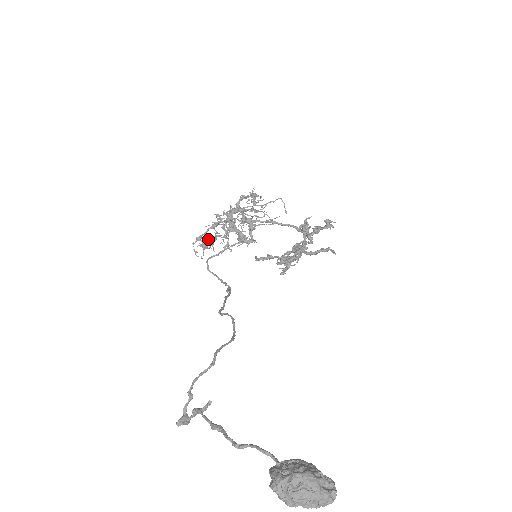
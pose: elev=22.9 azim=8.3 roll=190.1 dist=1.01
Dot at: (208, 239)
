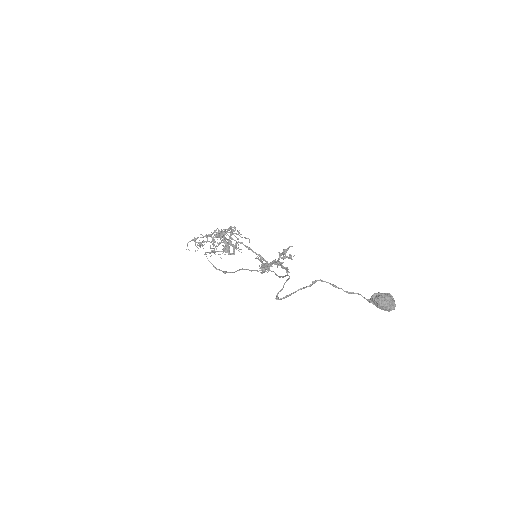
Dot at: (207, 241)
